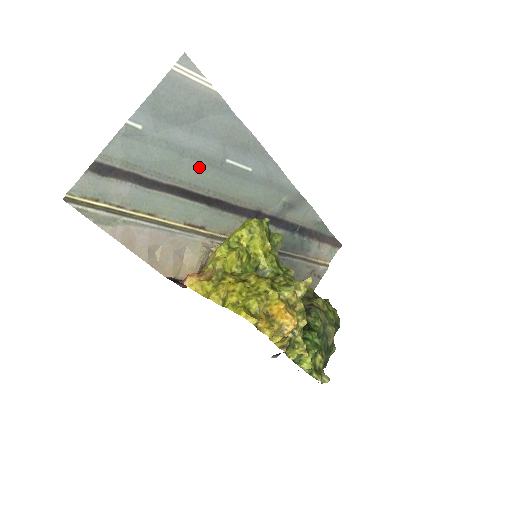
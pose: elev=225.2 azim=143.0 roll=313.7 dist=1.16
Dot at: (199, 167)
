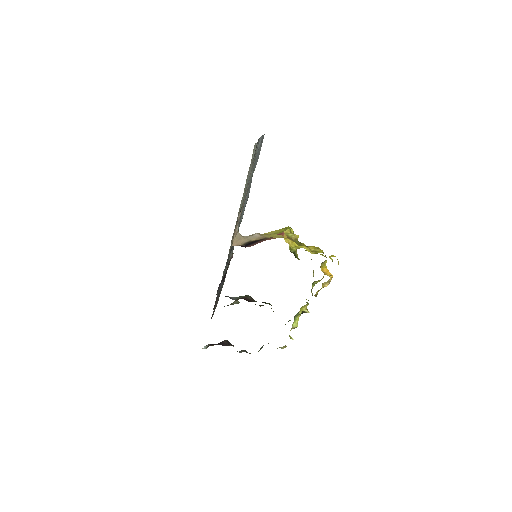
Dot at: occluded
